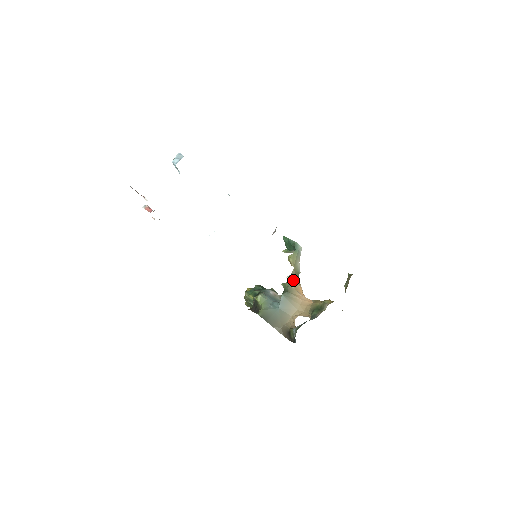
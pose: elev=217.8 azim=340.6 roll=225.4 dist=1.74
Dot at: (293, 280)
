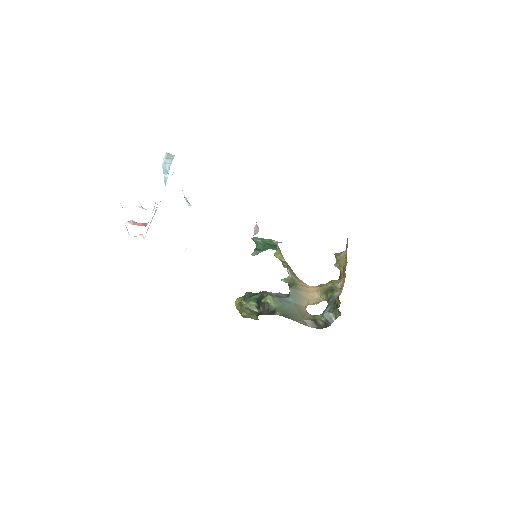
Dot at: (292, 272)
